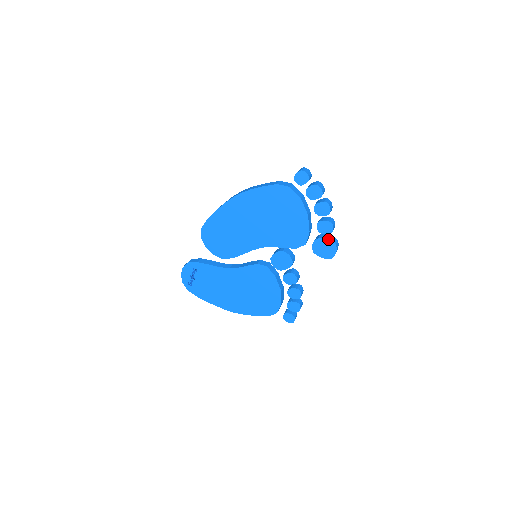
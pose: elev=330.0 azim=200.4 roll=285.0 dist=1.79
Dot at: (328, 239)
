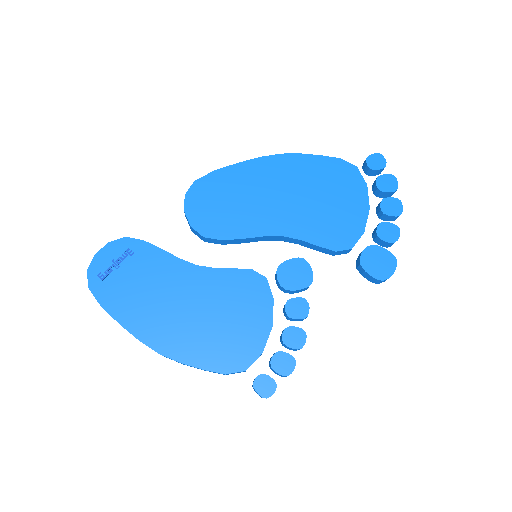
Dot at: (387, 250)
